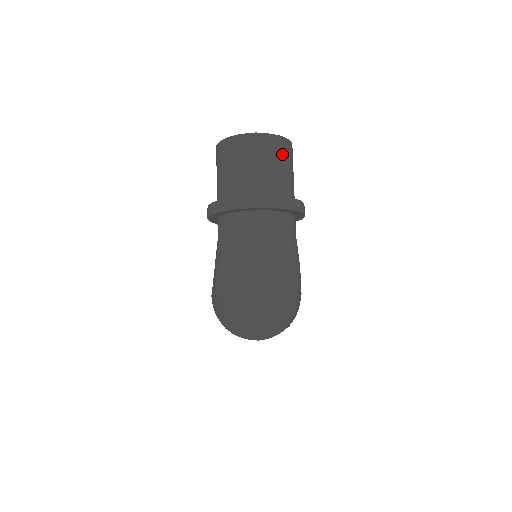
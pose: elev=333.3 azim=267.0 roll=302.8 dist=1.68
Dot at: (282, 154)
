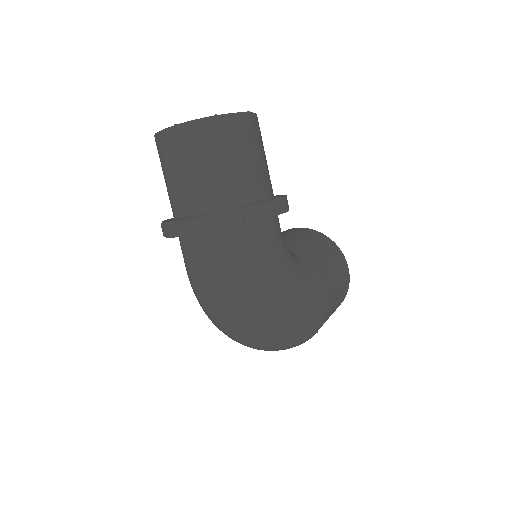
Dot at: (218, 143)
